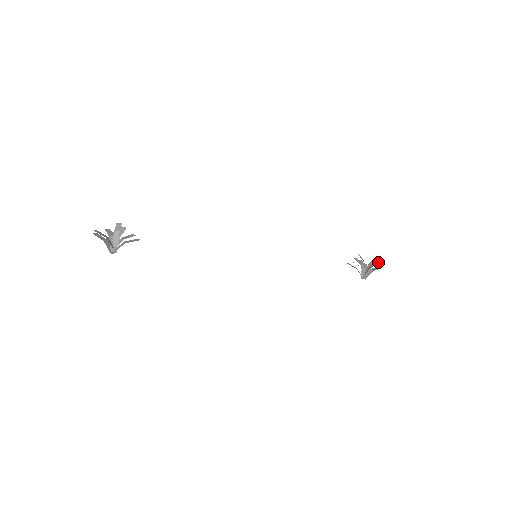
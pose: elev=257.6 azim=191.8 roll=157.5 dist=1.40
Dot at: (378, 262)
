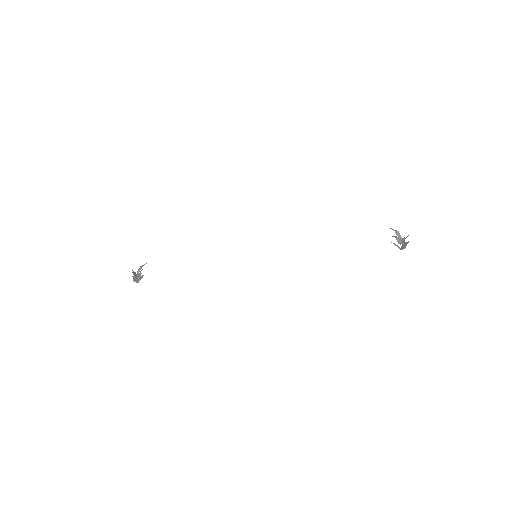
Dot at: occluded
